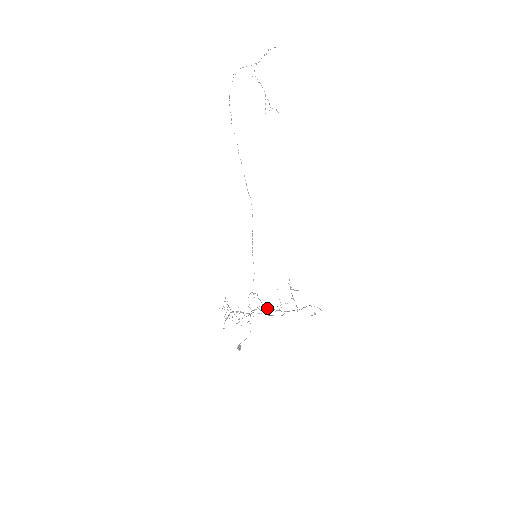
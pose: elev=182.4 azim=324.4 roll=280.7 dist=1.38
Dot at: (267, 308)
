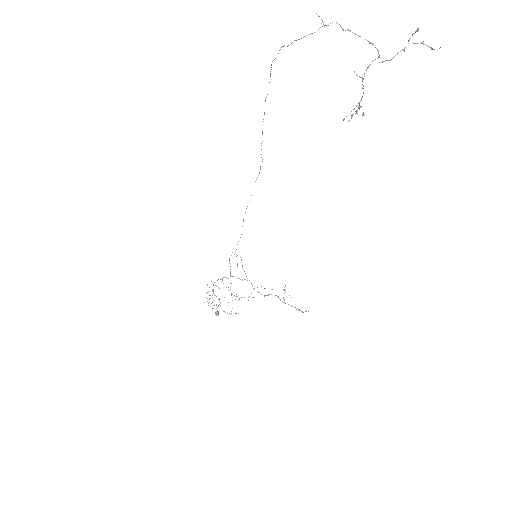
Dot at: occluded
